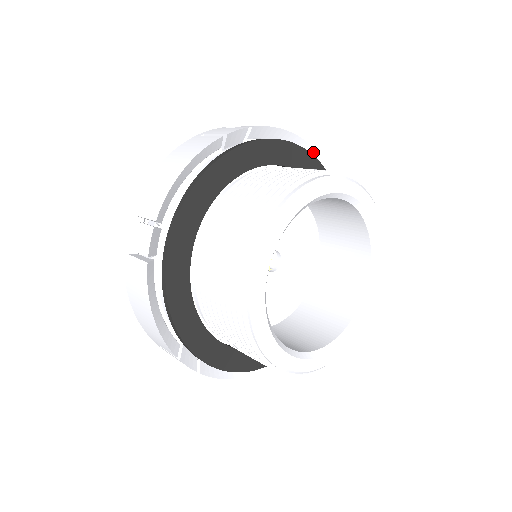
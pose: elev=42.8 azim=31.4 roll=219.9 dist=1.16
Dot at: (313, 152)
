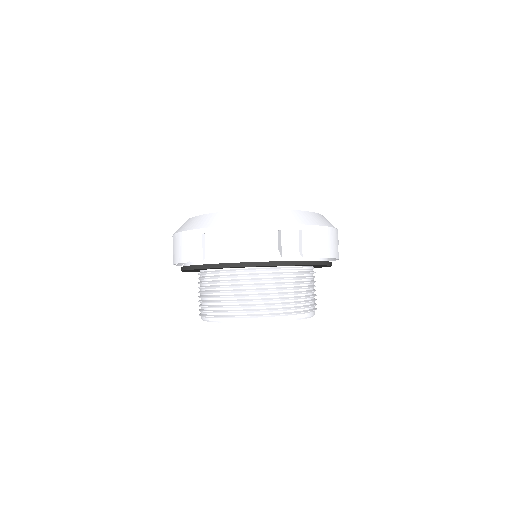
Dot at: (273, 256)
